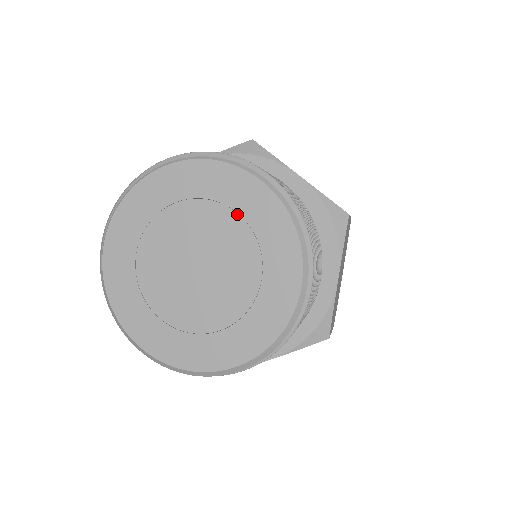
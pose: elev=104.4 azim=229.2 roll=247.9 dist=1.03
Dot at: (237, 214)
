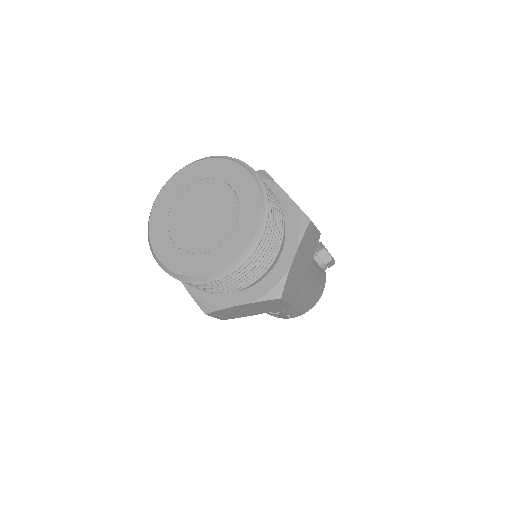
Dot at: (232, 189)
